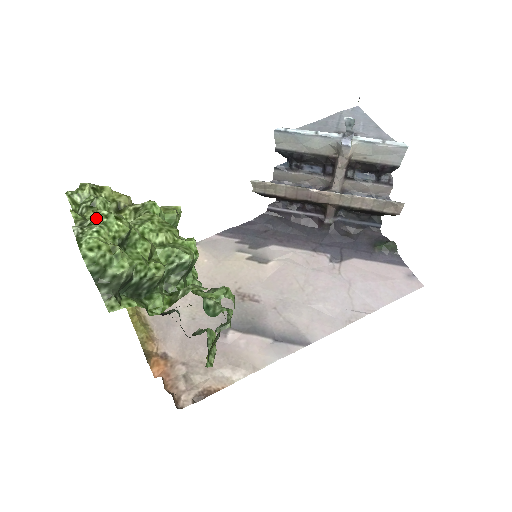
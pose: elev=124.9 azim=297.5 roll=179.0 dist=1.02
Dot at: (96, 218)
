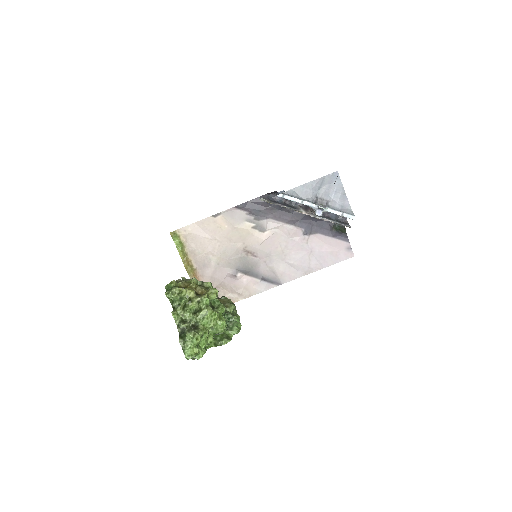
Dot at: (188, 338)
